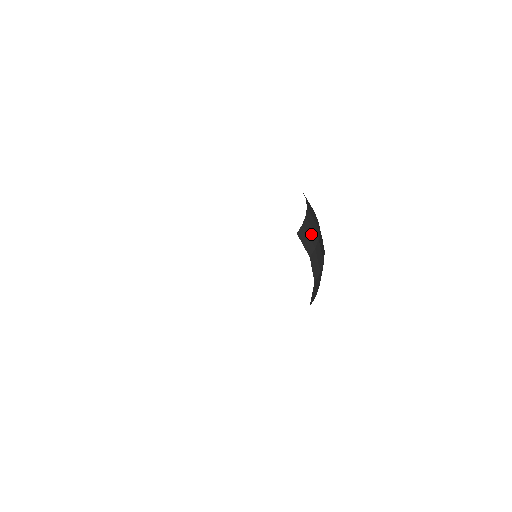
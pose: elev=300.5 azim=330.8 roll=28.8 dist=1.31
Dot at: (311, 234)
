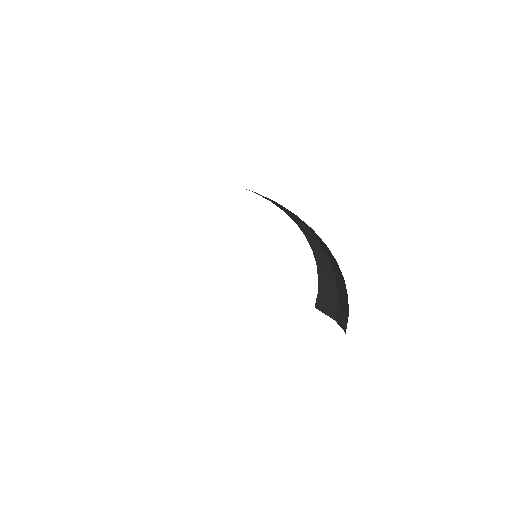
Dot at: (329, 292)
